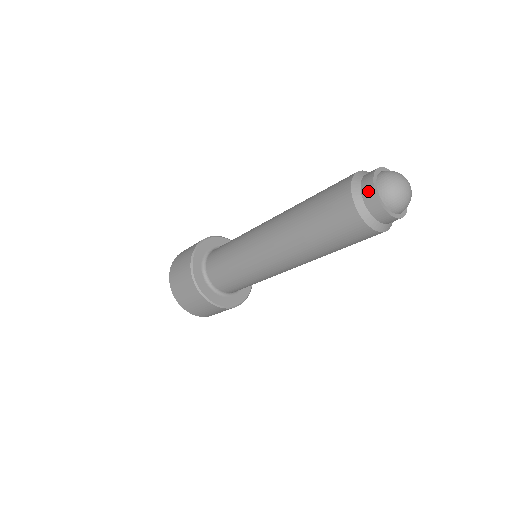
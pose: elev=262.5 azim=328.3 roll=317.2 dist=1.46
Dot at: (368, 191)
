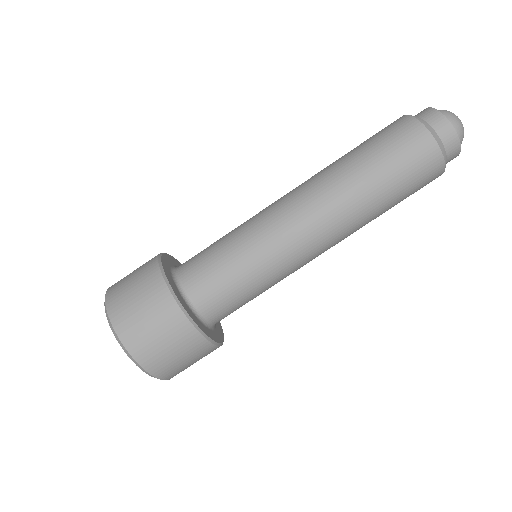
Dot at: (441, 123)
